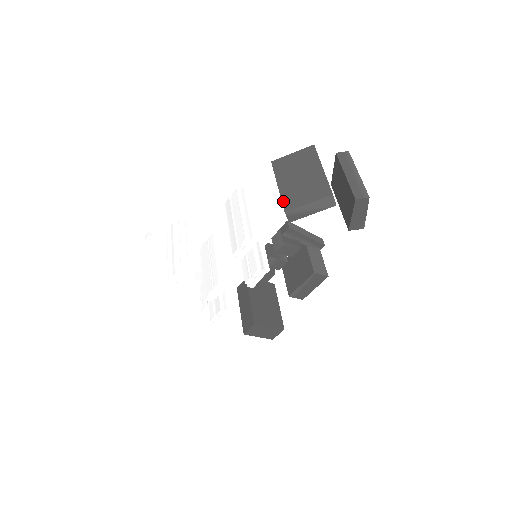
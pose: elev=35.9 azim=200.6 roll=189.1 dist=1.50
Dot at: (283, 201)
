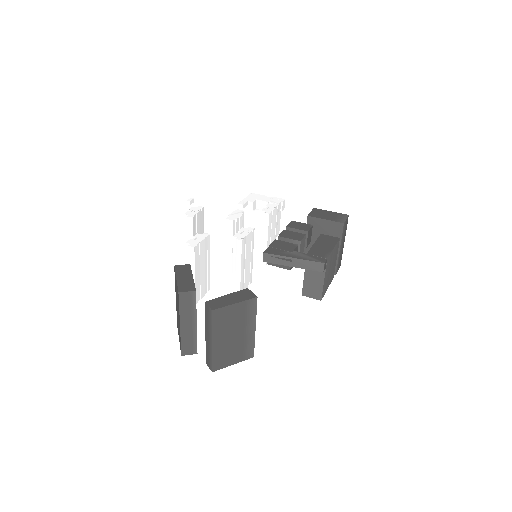
Dot at: occluded
